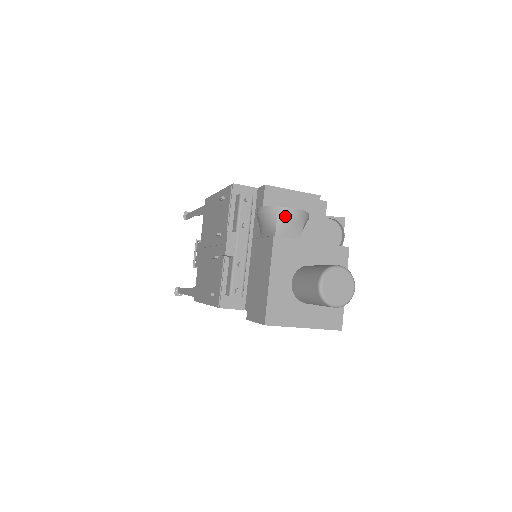
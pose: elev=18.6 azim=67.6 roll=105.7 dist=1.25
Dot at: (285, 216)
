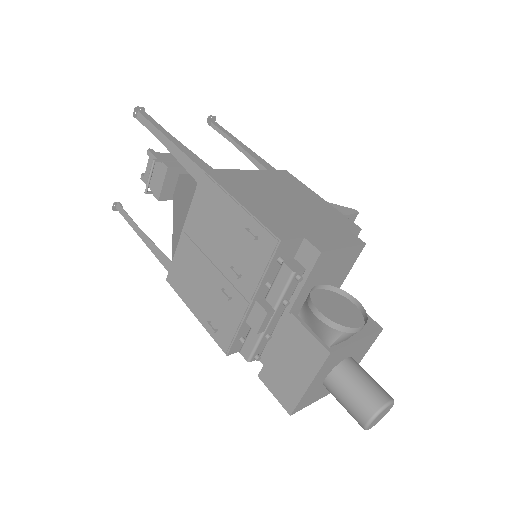
Dot at: (349, 334)
